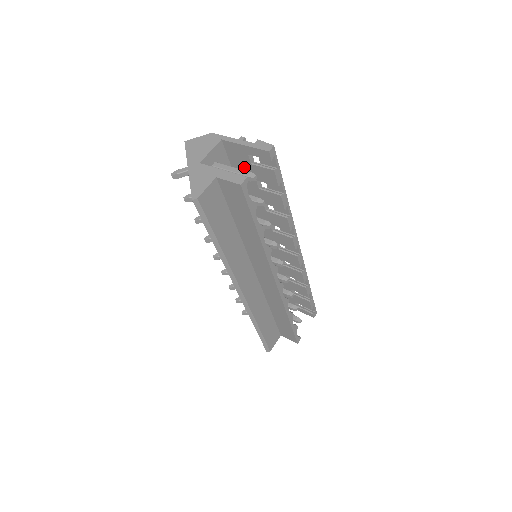
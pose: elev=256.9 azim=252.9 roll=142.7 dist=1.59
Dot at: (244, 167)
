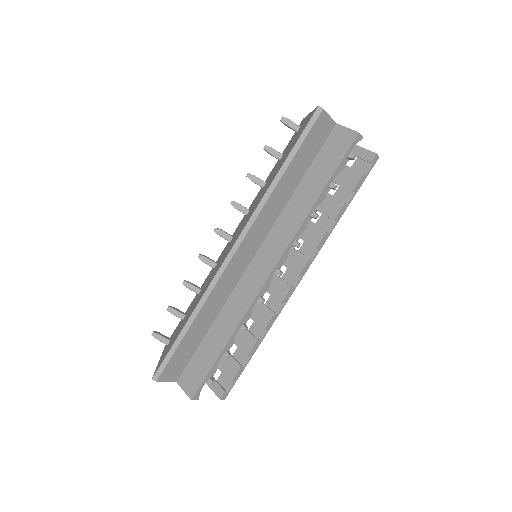
Dot at: occluded
